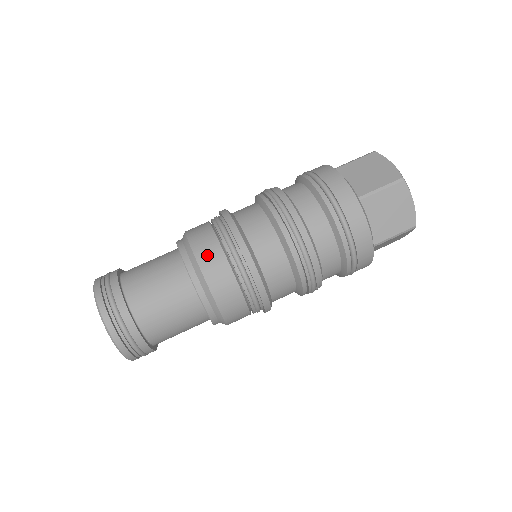
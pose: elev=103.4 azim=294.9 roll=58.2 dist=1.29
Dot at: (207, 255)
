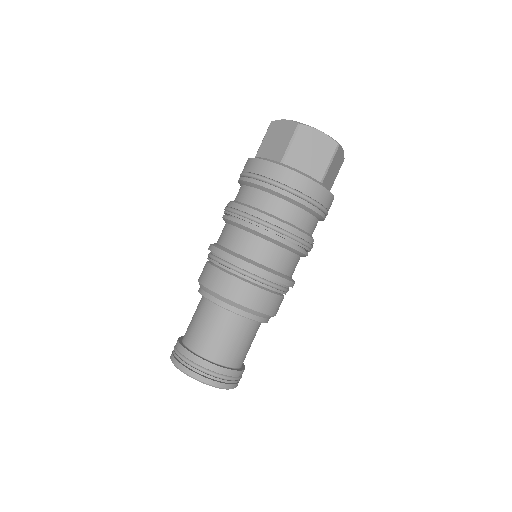
Dot at: (260, 303)
